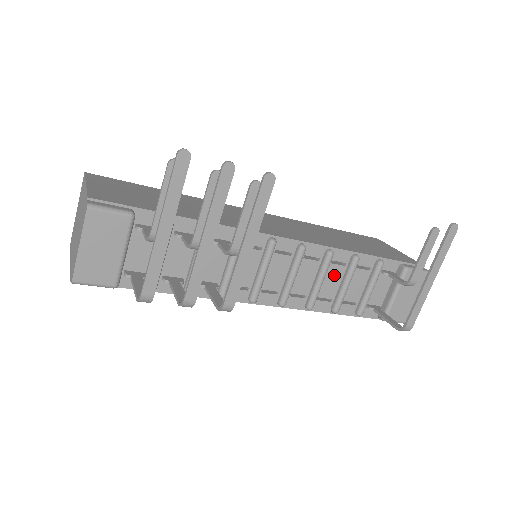
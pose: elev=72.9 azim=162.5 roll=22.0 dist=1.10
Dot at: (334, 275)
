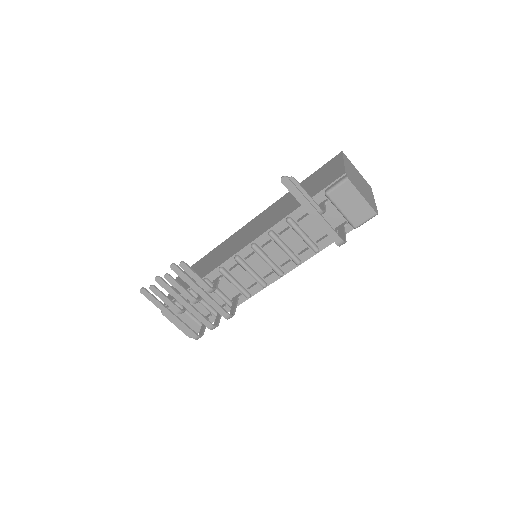
Dot at: (291, 237)
